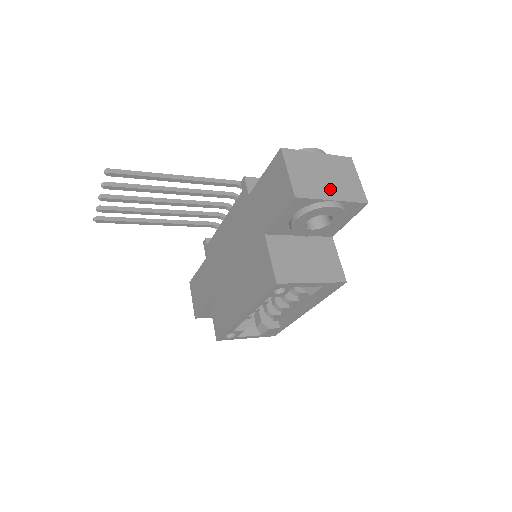
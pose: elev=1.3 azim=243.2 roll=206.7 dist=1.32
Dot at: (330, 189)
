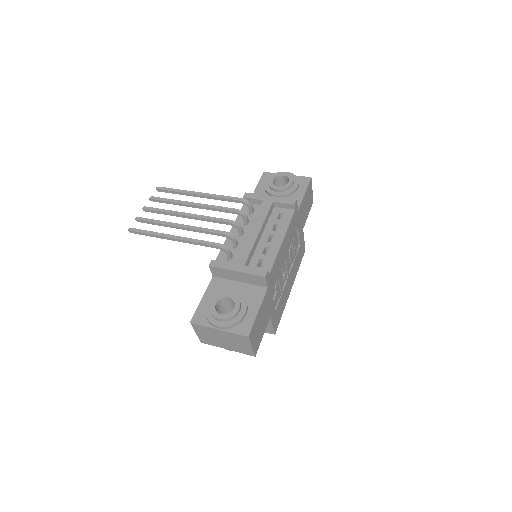
Dot at: (226, 345)
